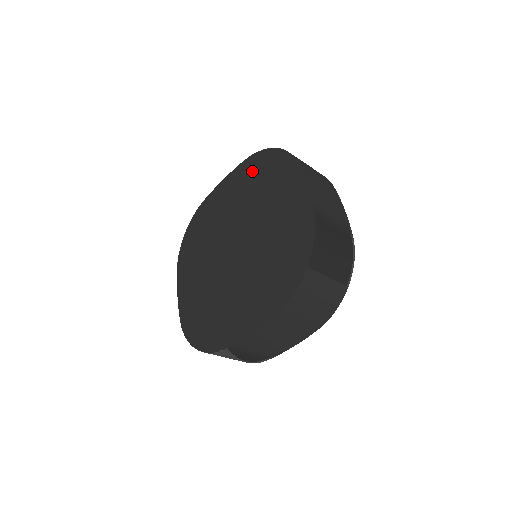
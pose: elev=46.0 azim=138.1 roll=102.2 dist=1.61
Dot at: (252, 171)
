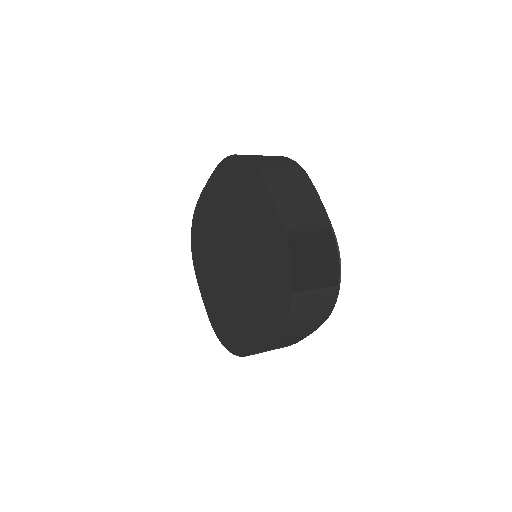
Dot at: (227, 179)
